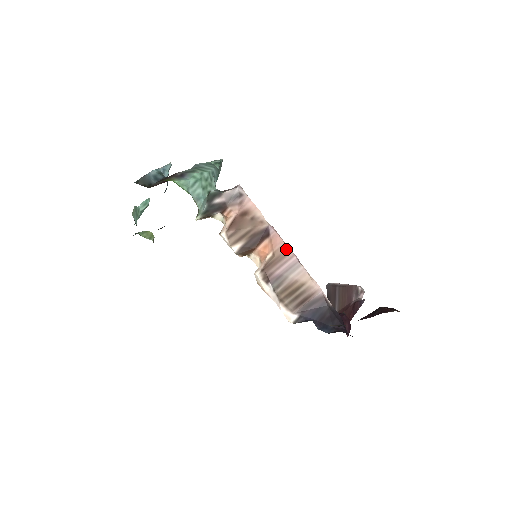
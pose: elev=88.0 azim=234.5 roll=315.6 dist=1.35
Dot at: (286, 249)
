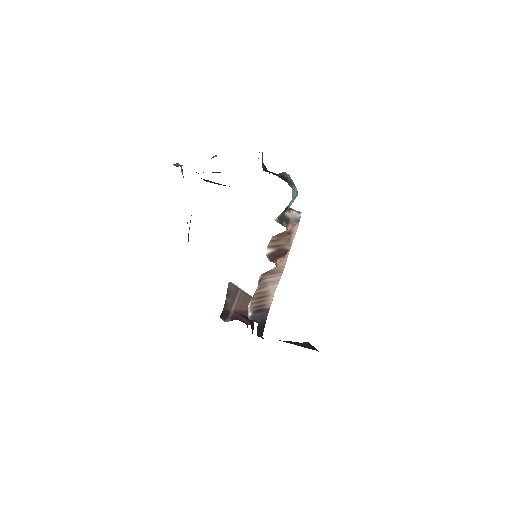
Dot at: (283, 269)
